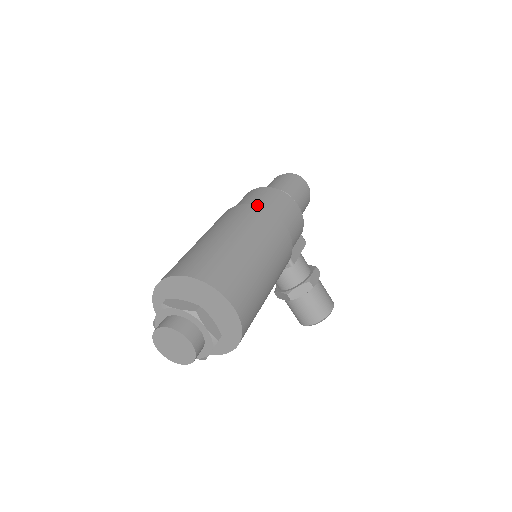
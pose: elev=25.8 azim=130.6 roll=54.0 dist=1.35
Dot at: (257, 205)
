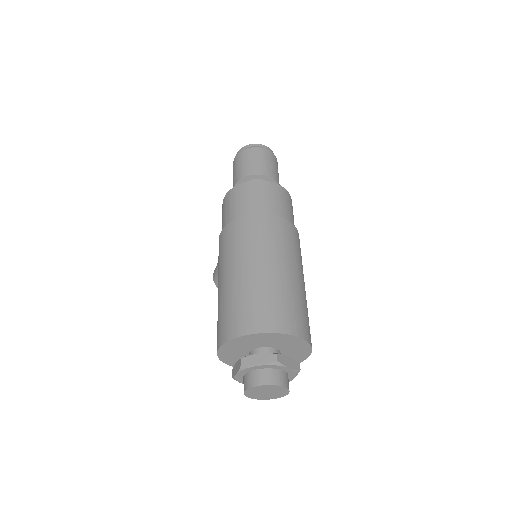
Dot at: (289, 220)
